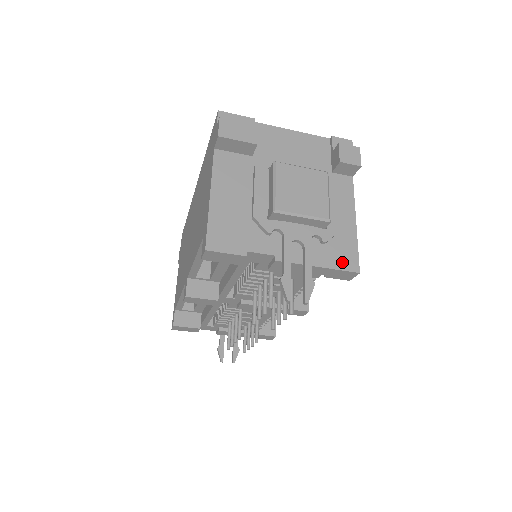
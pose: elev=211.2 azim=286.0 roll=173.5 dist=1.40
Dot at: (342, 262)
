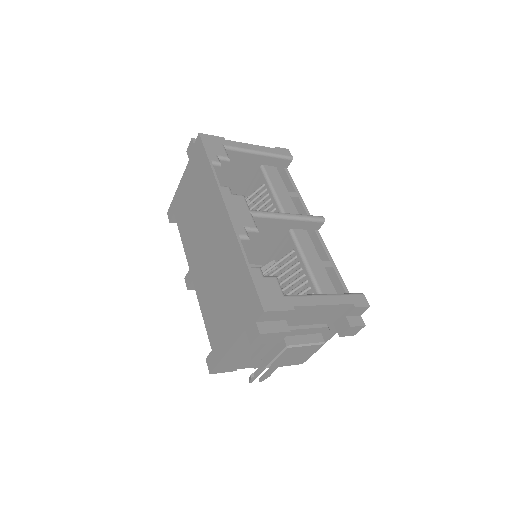
Dot at: occluded
